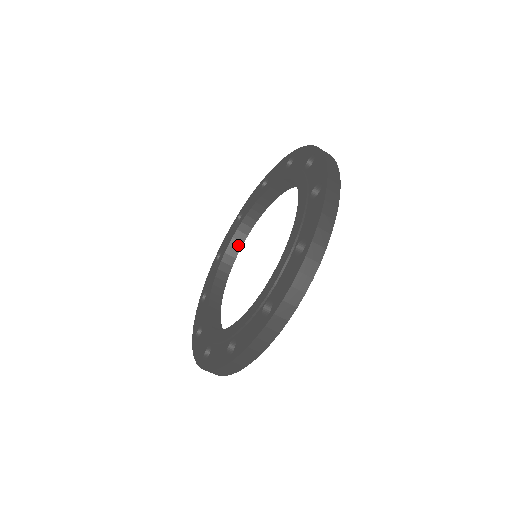
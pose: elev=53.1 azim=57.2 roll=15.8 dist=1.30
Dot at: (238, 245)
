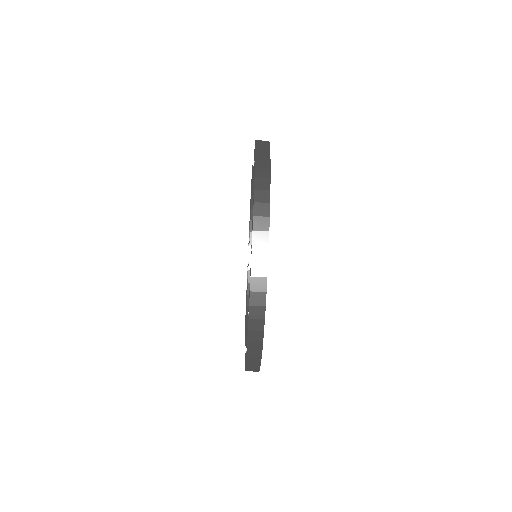
Dot at: occluded
